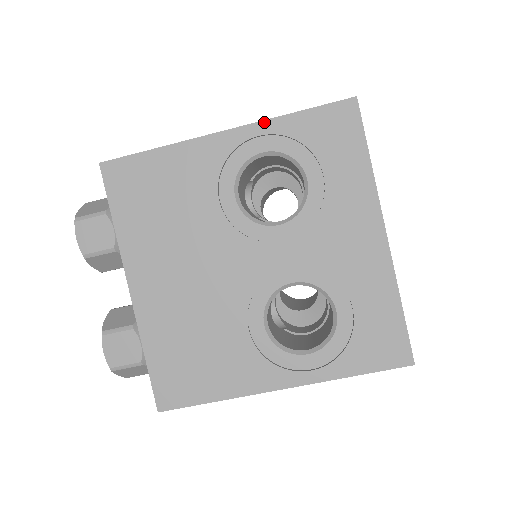
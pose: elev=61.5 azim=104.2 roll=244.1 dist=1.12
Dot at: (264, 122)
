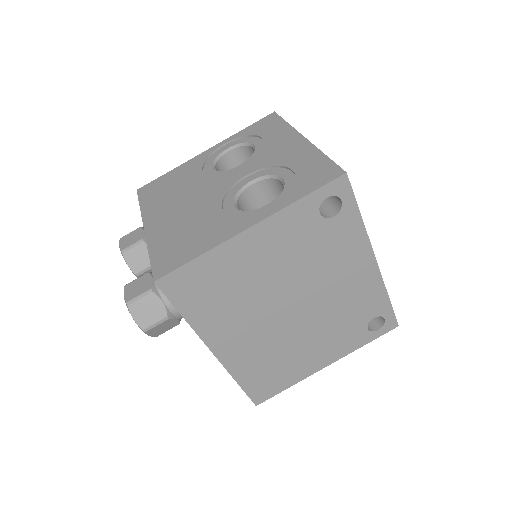
Dot at: (227, 139)
